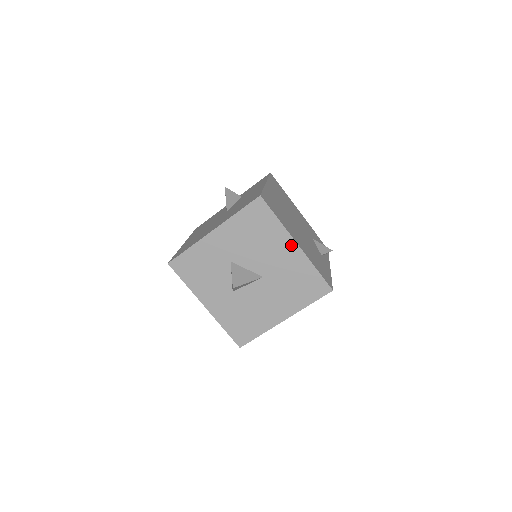
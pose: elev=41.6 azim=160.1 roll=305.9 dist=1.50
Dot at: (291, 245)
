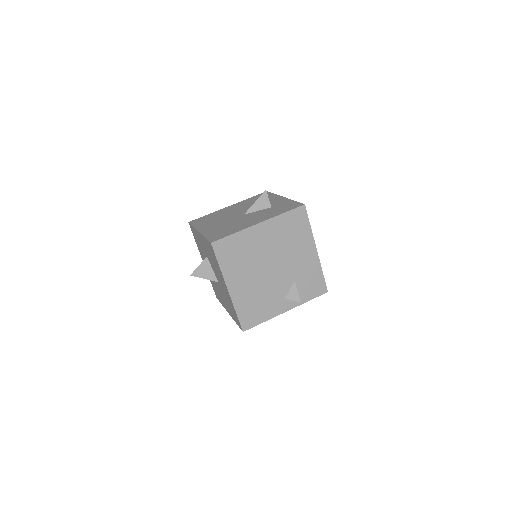
Dot at: (225, 285)
